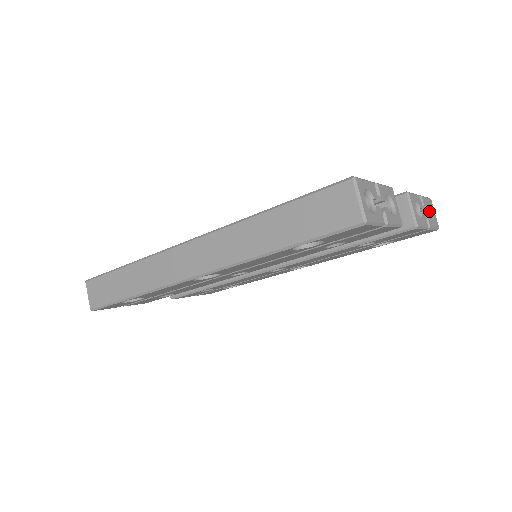
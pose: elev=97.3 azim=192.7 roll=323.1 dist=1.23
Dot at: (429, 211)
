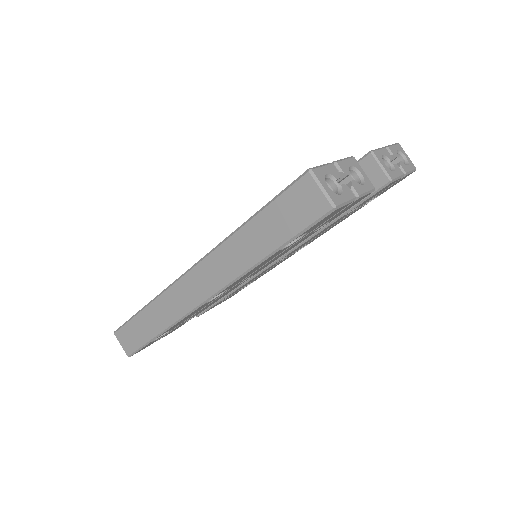
Dot at: (401, 156)
